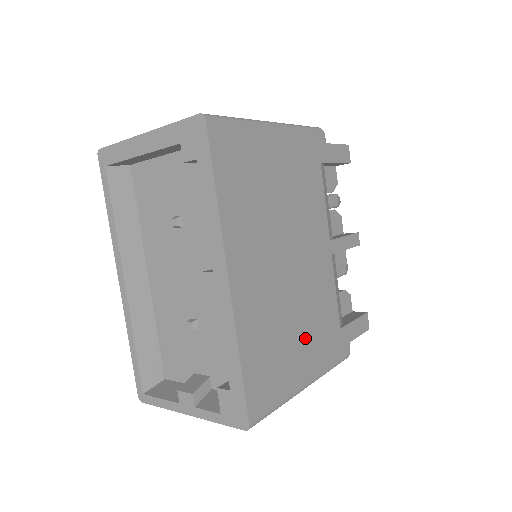
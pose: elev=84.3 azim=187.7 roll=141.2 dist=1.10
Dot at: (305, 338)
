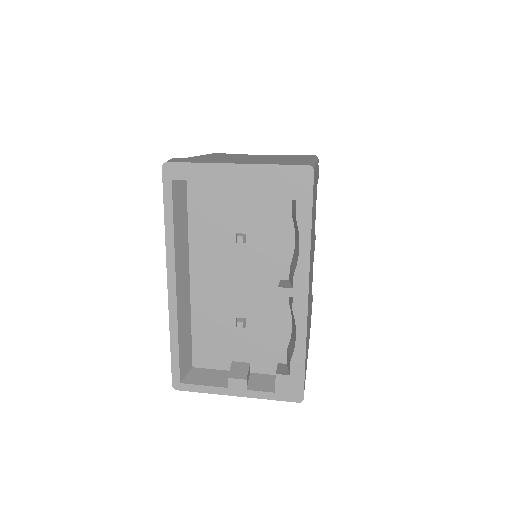
Dot at: occluded
